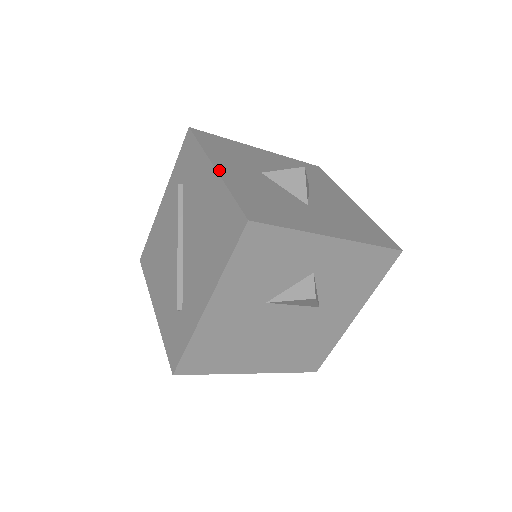
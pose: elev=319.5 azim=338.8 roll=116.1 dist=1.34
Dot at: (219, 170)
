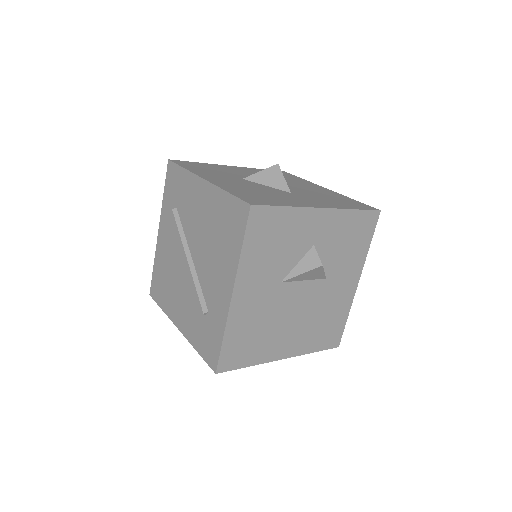
Dot at: (209, 180)
